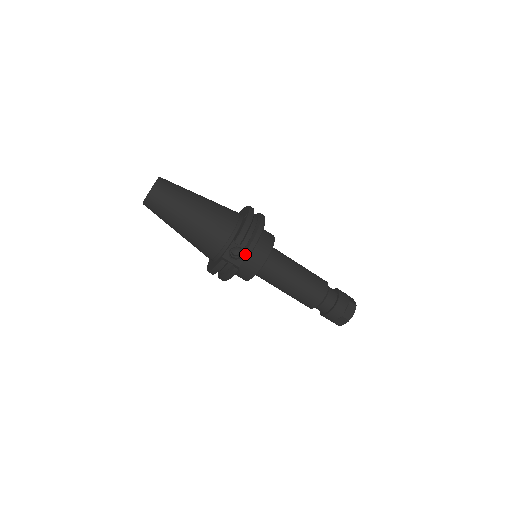
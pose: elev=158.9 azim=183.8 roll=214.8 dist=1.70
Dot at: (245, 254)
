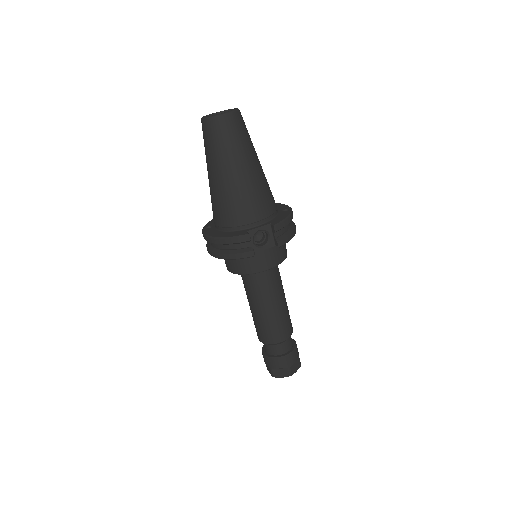
Dot at: (268, 245)
